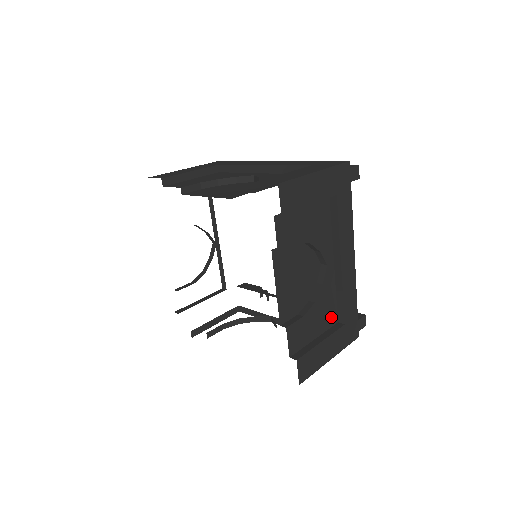
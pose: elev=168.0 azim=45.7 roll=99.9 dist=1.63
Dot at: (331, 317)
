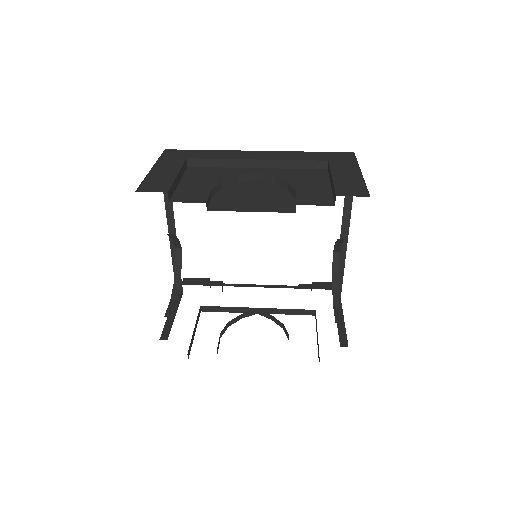
Dot at: occluded
